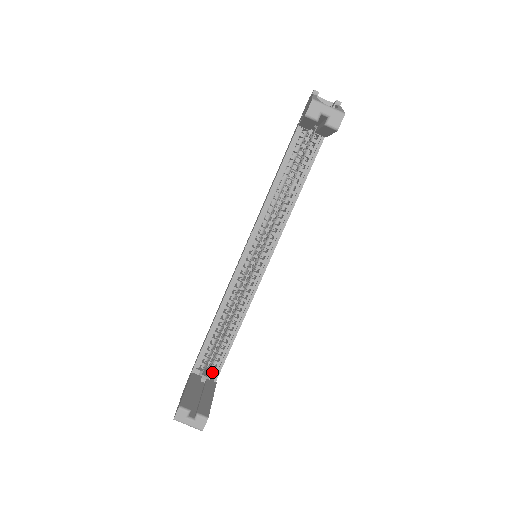
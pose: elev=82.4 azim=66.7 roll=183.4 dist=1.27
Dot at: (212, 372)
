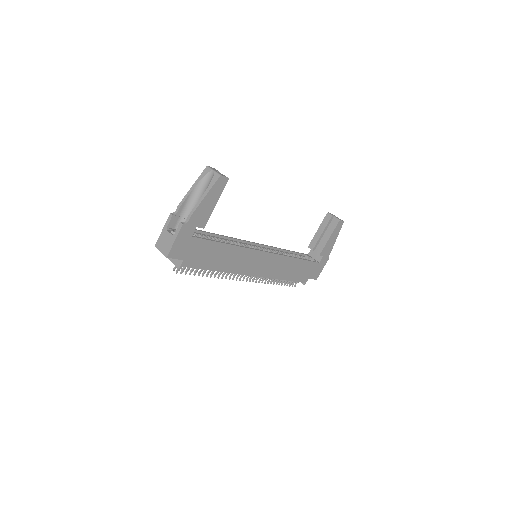
Dot at: occluded
